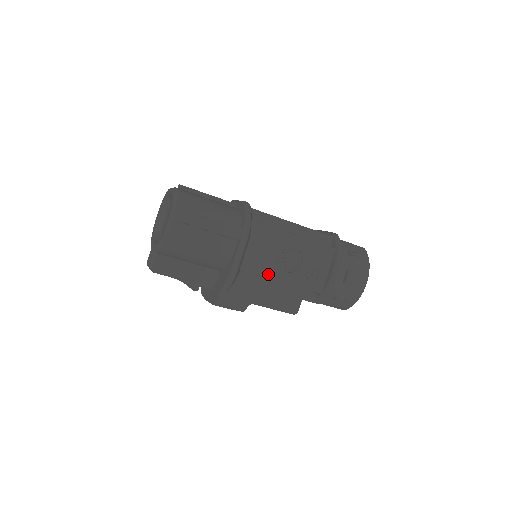
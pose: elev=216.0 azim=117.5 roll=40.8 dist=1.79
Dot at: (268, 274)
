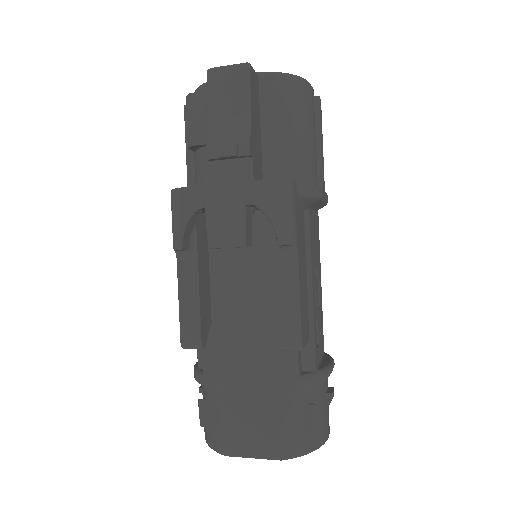
Dot at: (312, 259)
